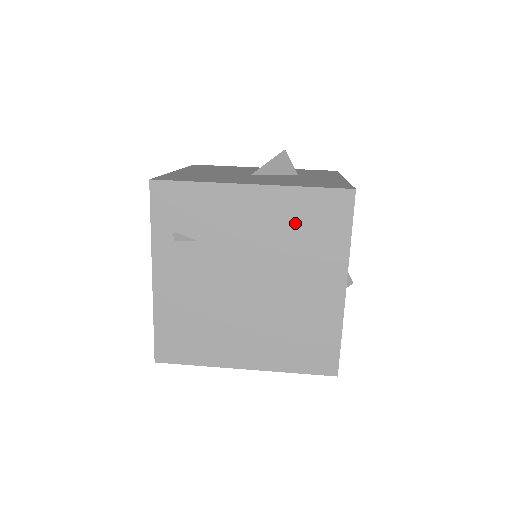
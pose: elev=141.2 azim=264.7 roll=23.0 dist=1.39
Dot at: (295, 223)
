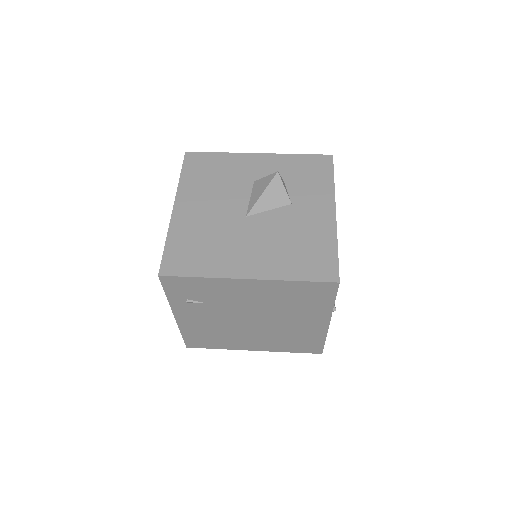
Dot at: (287, 297)
